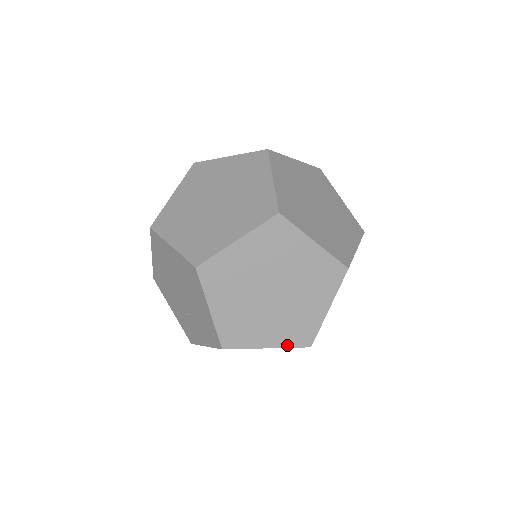
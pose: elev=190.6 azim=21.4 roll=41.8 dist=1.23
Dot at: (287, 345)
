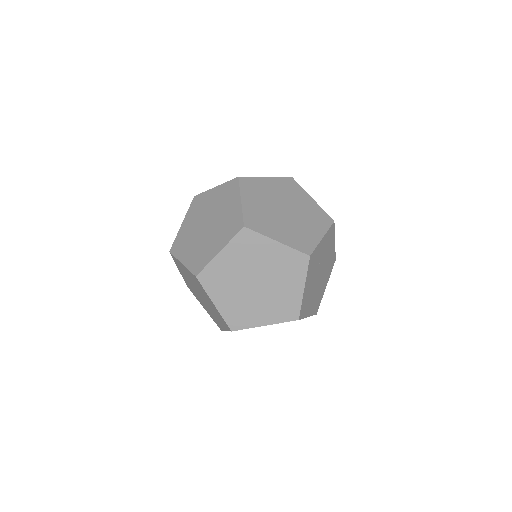
Dot at: occluded
